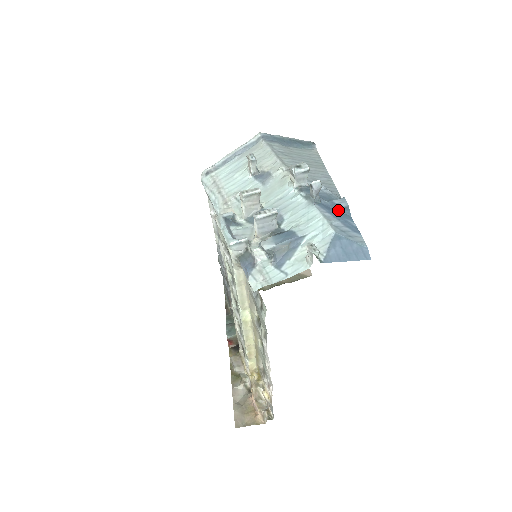
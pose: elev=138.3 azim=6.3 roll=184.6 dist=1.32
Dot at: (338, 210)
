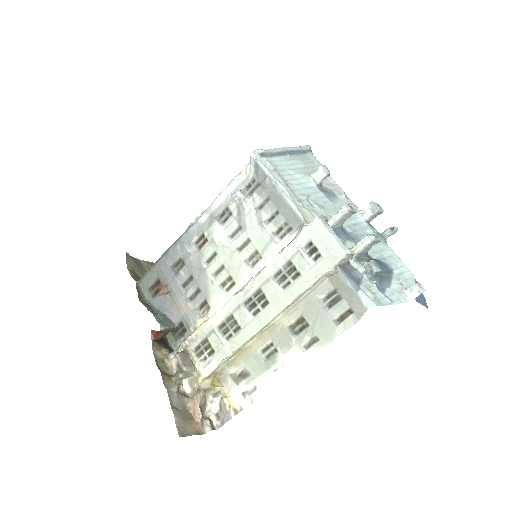
Dot at: occluded
